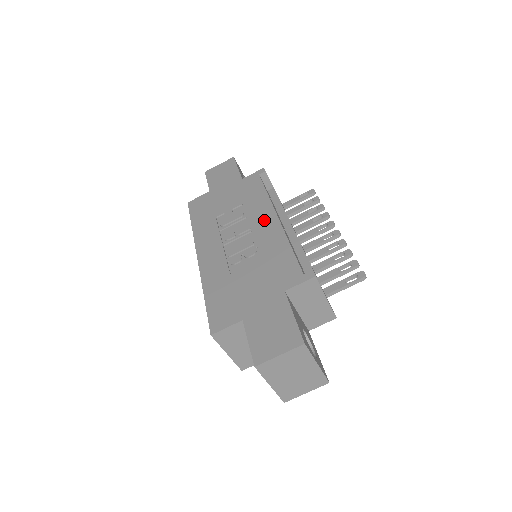
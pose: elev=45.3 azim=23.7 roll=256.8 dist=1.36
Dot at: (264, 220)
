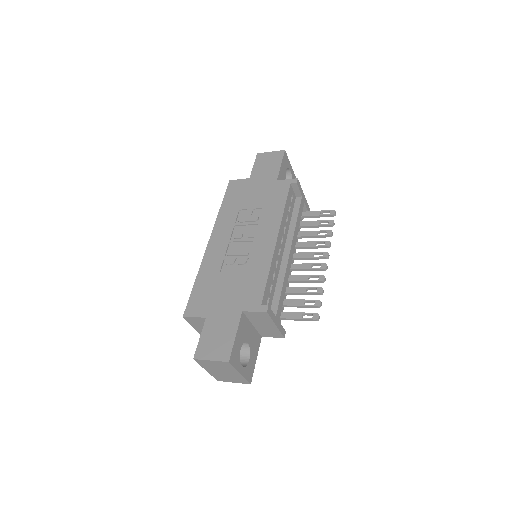
Dot at: (267, 236)
